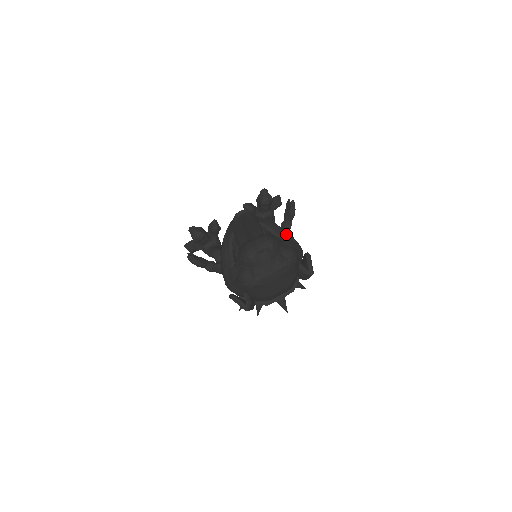
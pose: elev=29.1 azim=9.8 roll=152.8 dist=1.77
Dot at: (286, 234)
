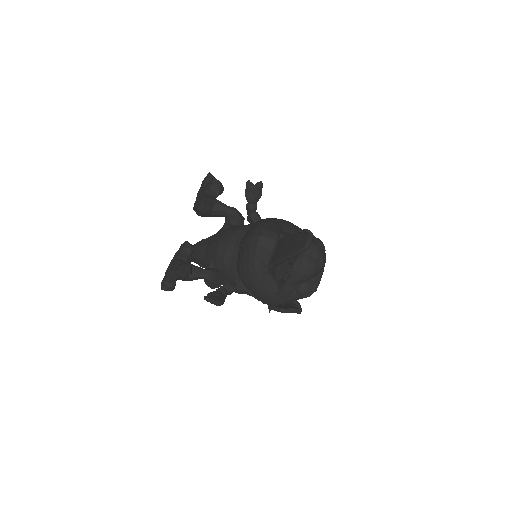
Dot at: (291, 224)
